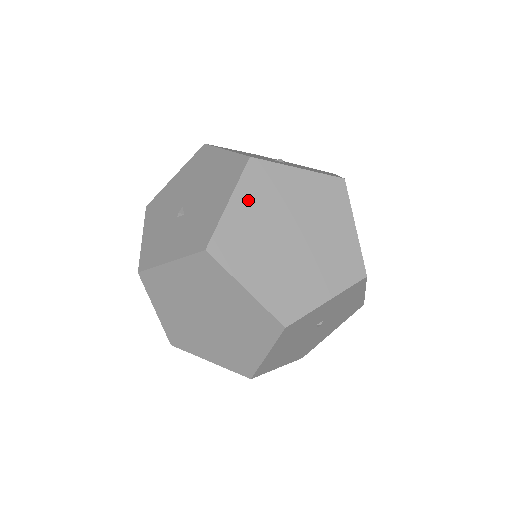
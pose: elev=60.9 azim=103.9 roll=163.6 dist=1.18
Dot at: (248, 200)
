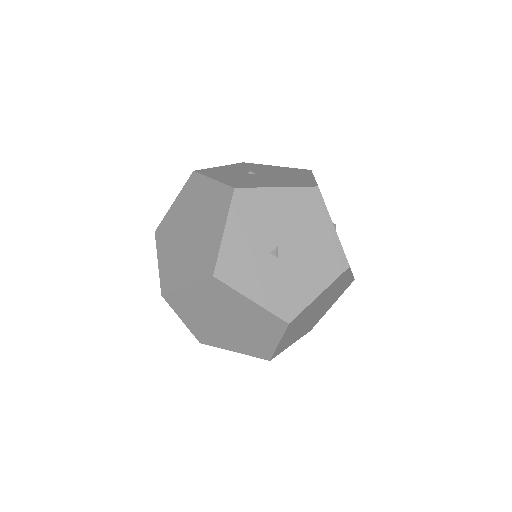
Dot at: (325, 293)
